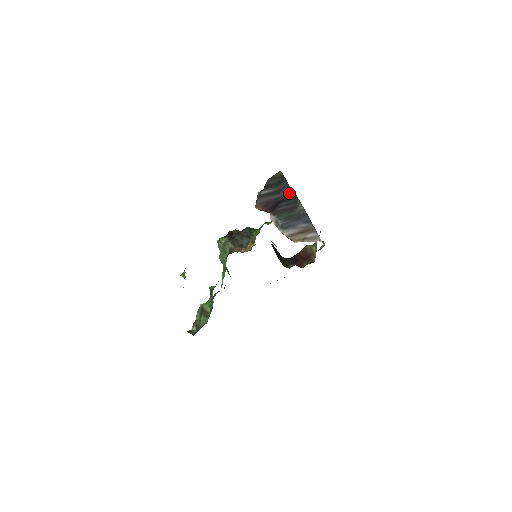
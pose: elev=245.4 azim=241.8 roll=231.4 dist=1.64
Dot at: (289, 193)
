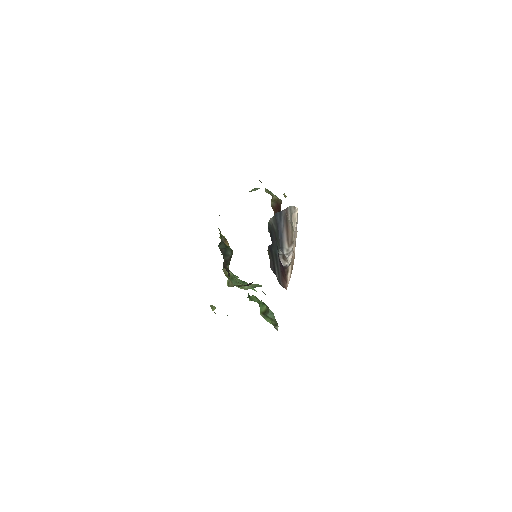
Dot at: (276, 242)
